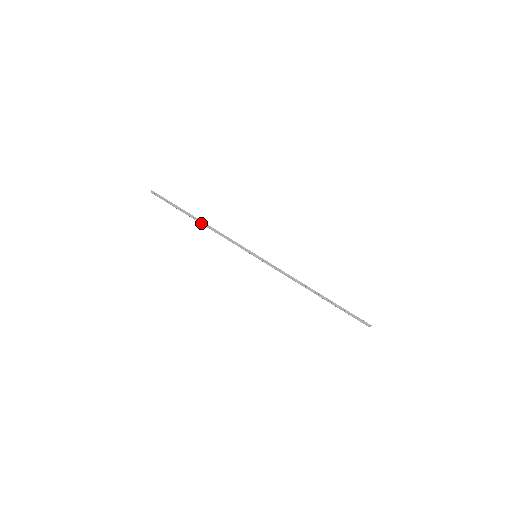
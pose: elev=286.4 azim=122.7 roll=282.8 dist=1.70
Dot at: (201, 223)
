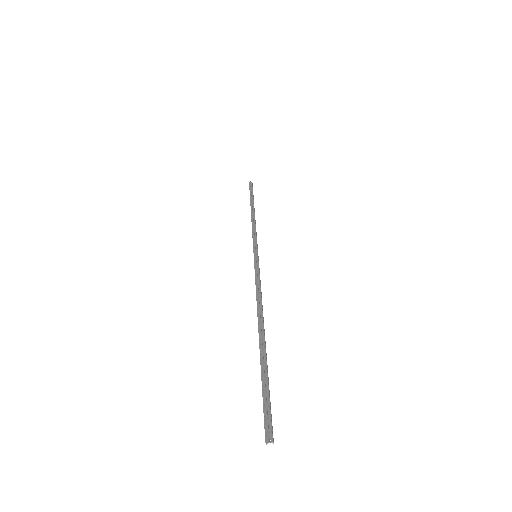
Dot at: (252, 212)
